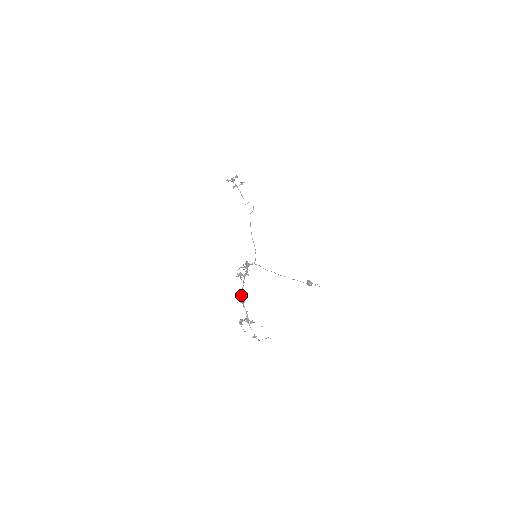
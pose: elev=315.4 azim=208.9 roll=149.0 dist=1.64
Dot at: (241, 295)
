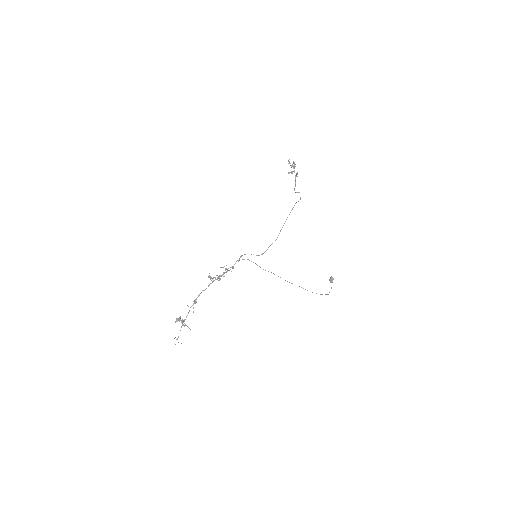
Dot at: (198, 295)
